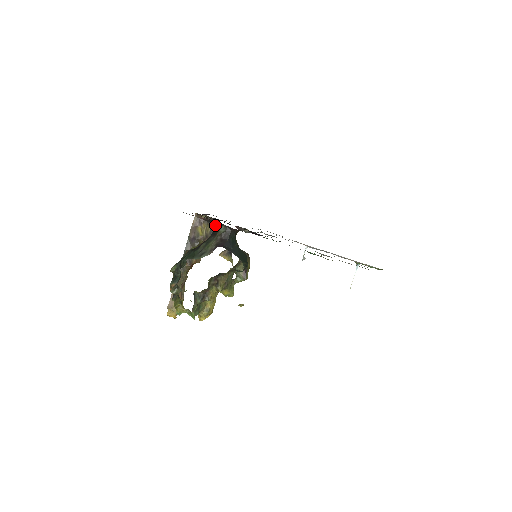
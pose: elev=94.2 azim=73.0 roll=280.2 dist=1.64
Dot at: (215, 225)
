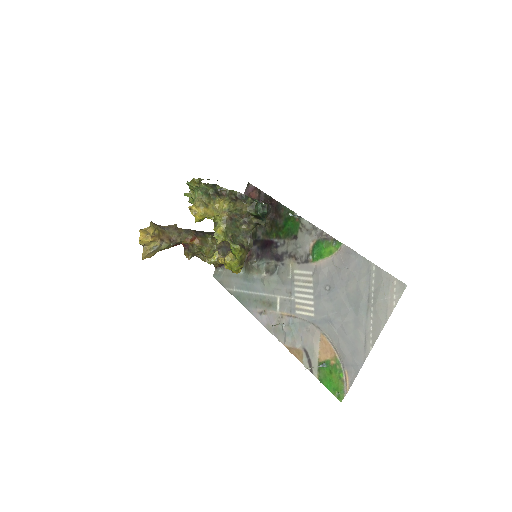
Dot at: occluded
